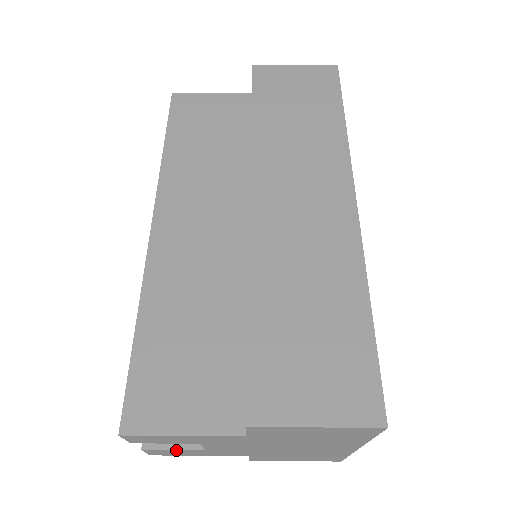
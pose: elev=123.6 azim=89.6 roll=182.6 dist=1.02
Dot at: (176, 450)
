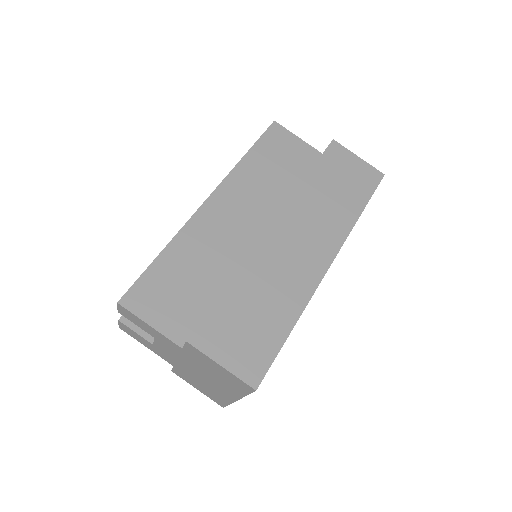
Dot at: (137, 334)
